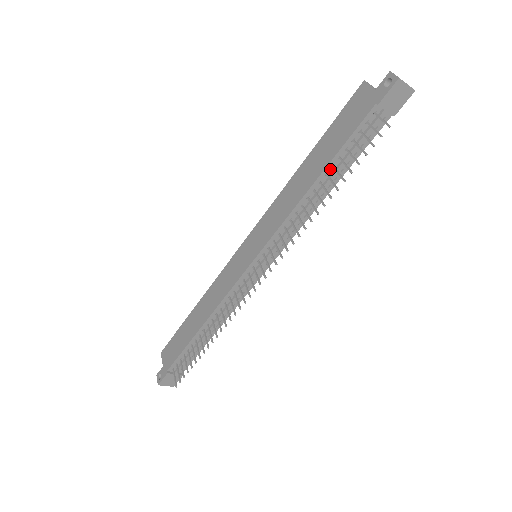
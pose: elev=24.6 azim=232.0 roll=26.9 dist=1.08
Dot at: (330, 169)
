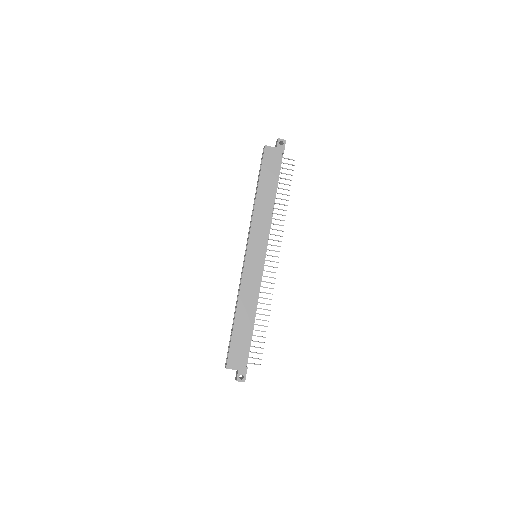
Dot at: (275, 190)
